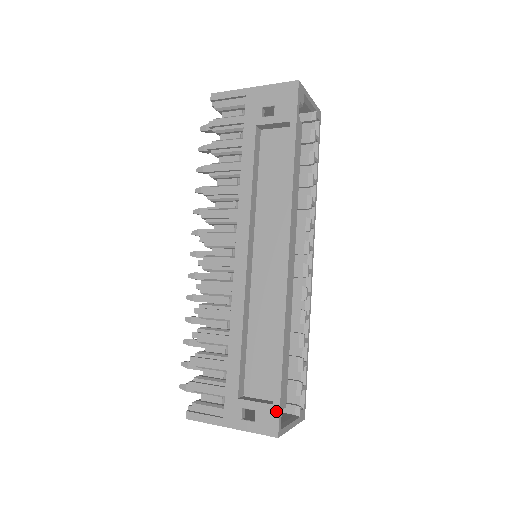
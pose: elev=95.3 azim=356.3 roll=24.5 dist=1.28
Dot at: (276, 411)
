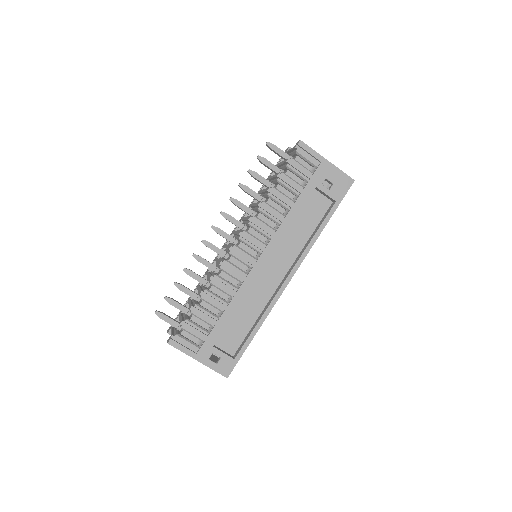
Dot at: (234, 363)
